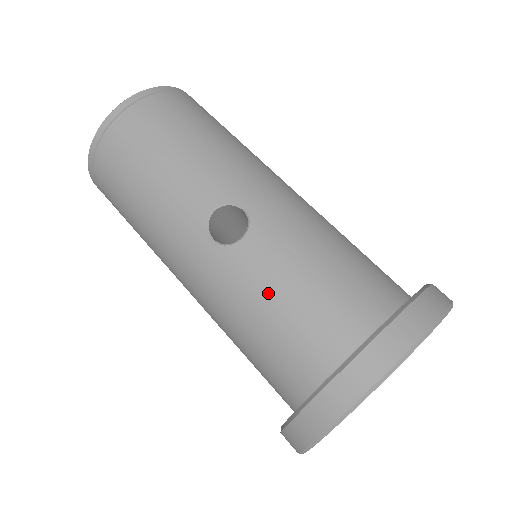
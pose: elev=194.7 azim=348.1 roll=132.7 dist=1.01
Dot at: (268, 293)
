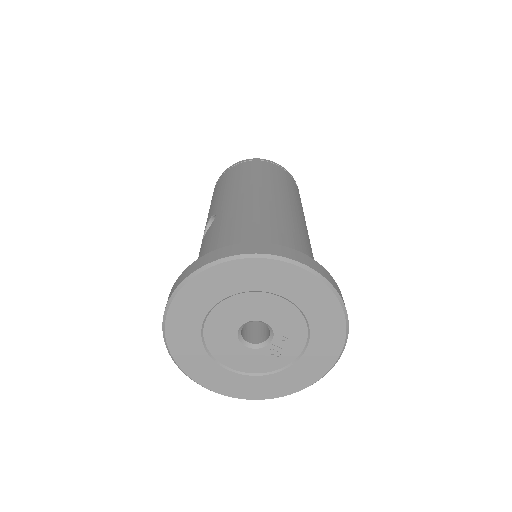
Dot at: occluded
